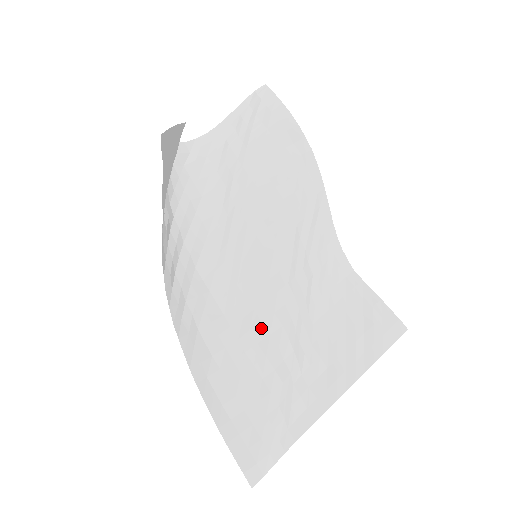
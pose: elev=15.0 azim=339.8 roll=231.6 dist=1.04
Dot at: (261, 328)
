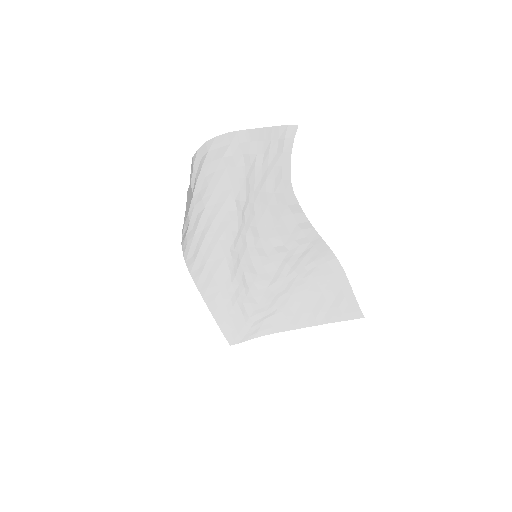
Dot at: (246, 298)
